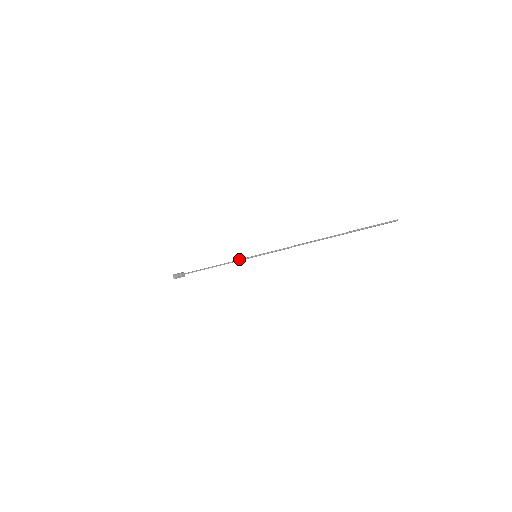
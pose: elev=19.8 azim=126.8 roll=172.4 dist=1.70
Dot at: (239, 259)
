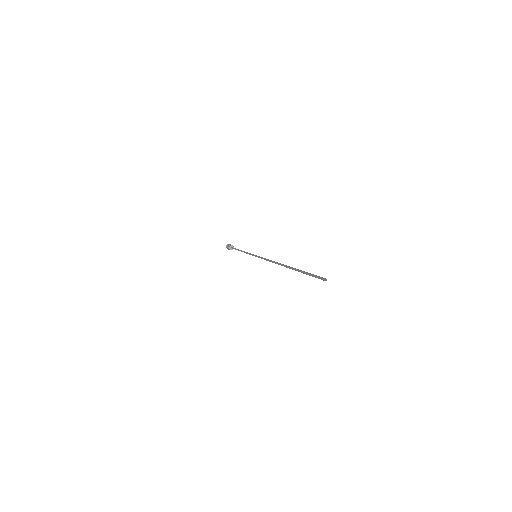
Dot at: (249, 253)
